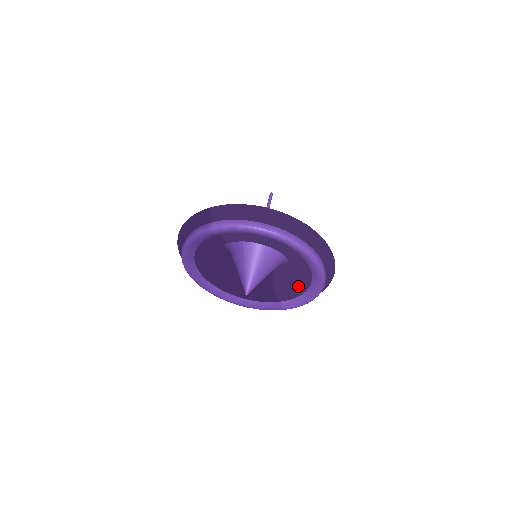
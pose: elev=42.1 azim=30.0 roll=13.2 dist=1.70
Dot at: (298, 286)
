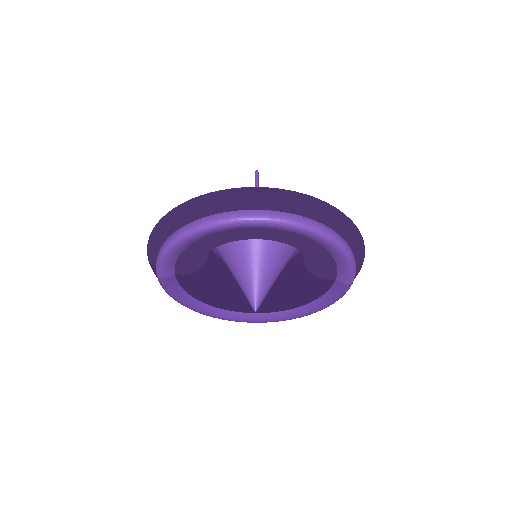
Dot at: (312, 253)
